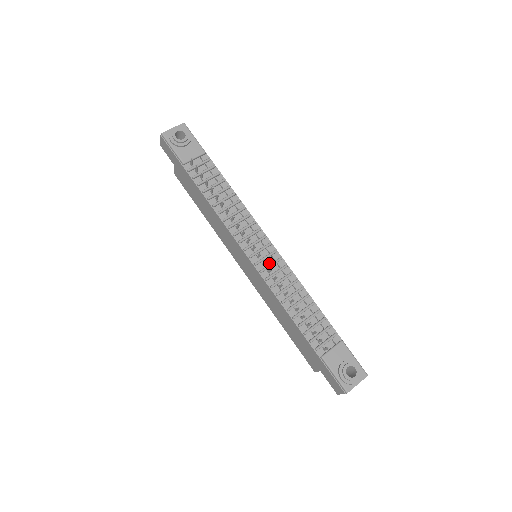
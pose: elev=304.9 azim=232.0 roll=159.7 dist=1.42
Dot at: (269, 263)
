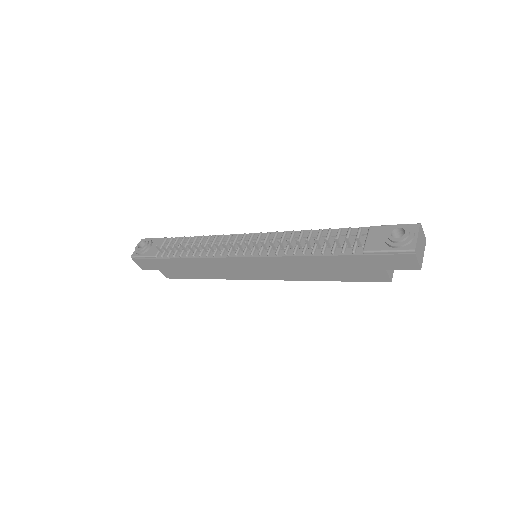
Dot at: occluded
